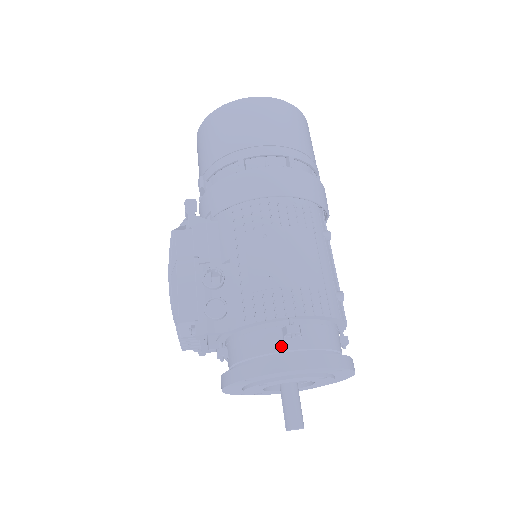
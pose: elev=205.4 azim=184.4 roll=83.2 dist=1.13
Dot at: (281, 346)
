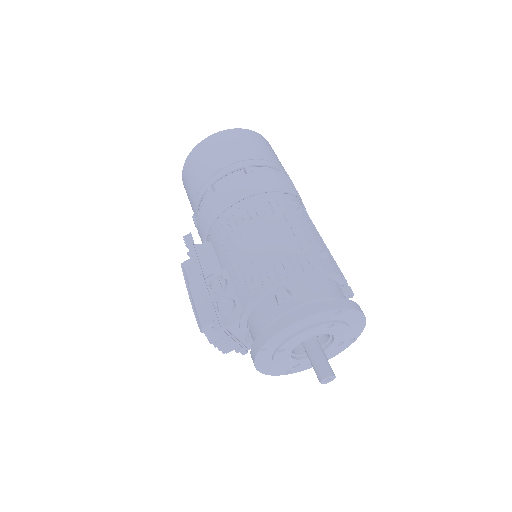
Dot at: (278, 311)
